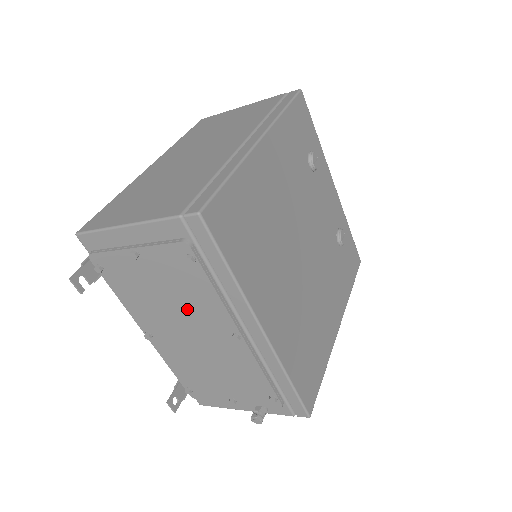
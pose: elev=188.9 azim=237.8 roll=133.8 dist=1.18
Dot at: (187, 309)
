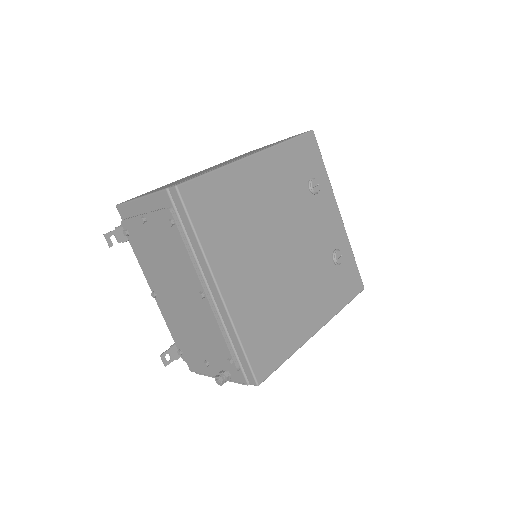
Dot at: (174, 268)
